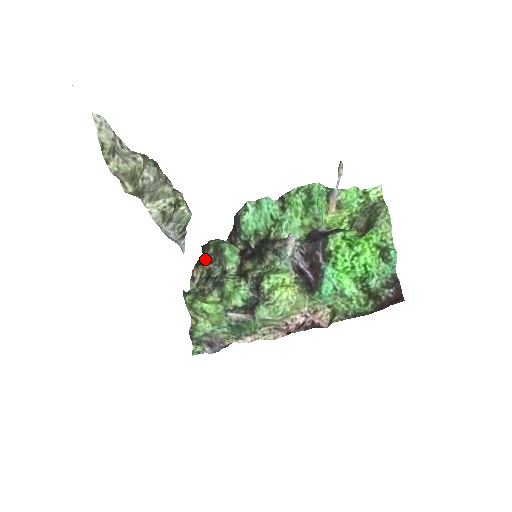
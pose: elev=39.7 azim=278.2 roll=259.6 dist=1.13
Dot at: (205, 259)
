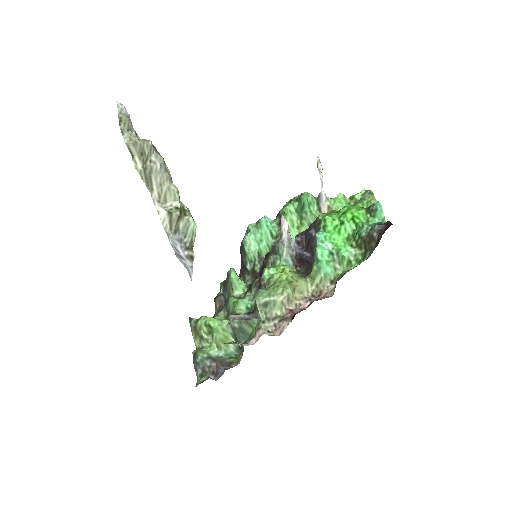
Dot at: (216, 303)
